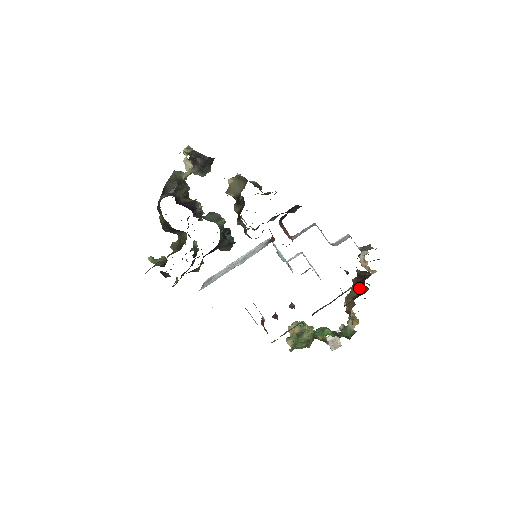
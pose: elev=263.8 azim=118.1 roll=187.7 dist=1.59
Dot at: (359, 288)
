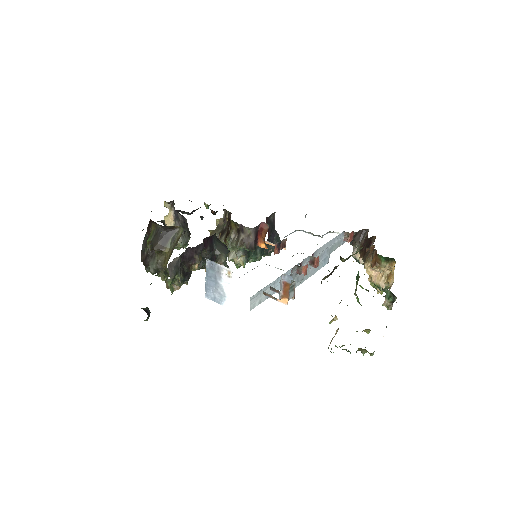
Dot at: (369, 249)
